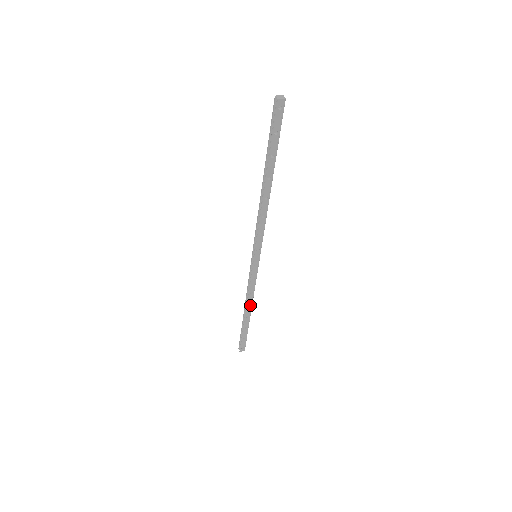
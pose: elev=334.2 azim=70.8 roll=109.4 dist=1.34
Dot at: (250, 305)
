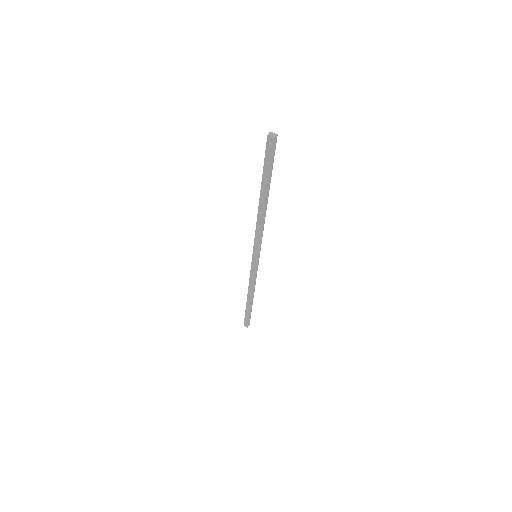
Dot at: (251, 293)
